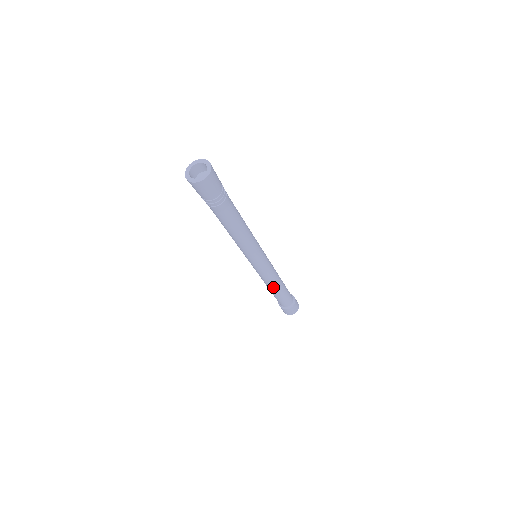
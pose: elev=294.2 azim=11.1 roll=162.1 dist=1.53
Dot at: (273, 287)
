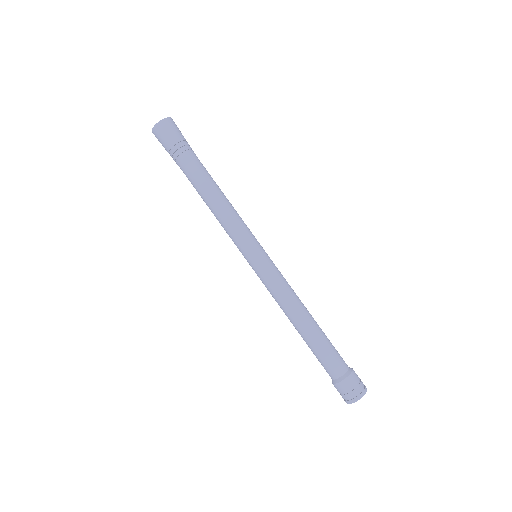
Dot at: (294, 317)
